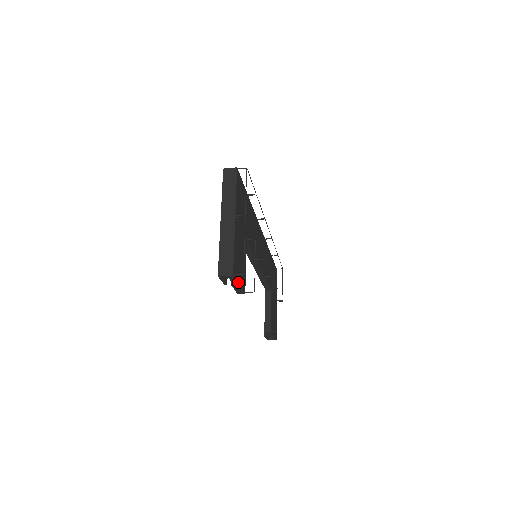
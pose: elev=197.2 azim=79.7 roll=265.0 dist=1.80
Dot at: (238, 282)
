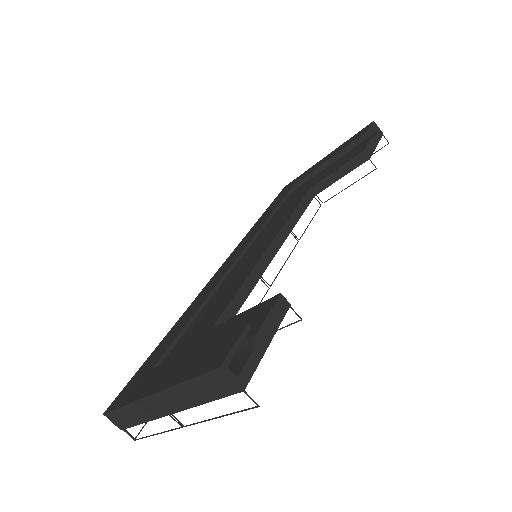
Dot at: (377, 144)
